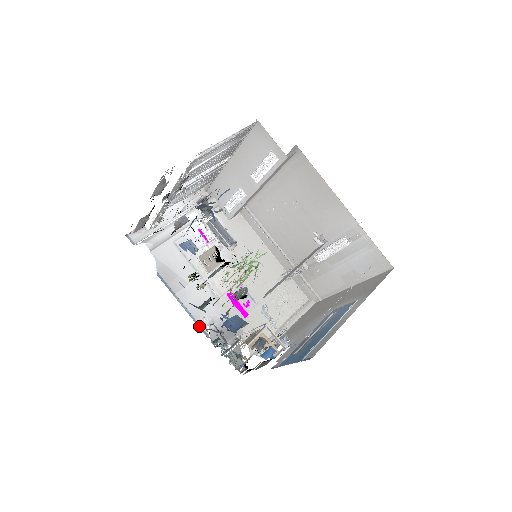
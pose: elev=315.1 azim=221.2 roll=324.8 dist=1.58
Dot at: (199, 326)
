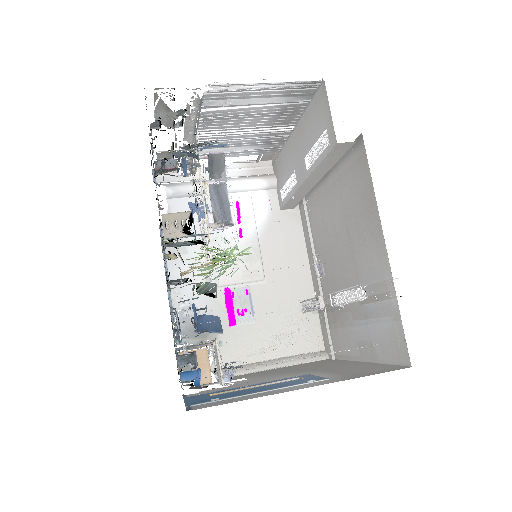
Dot at: (170, 304)
